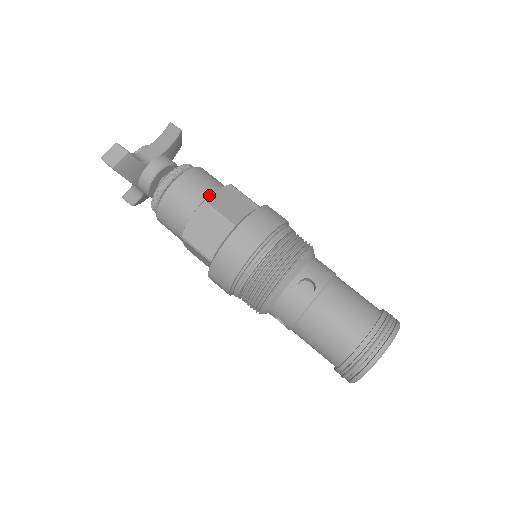
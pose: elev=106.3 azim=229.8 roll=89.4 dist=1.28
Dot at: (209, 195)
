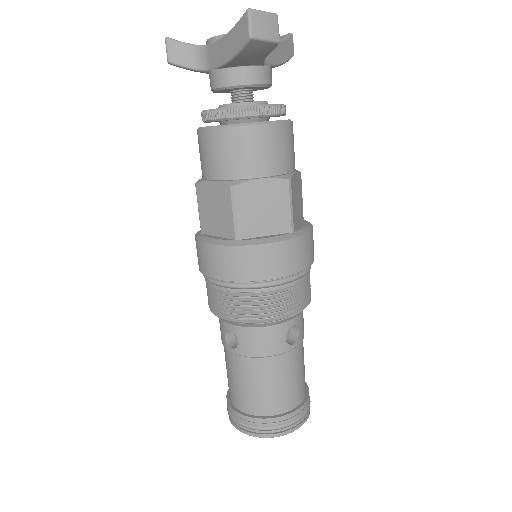
Dot at: (293, 173)
